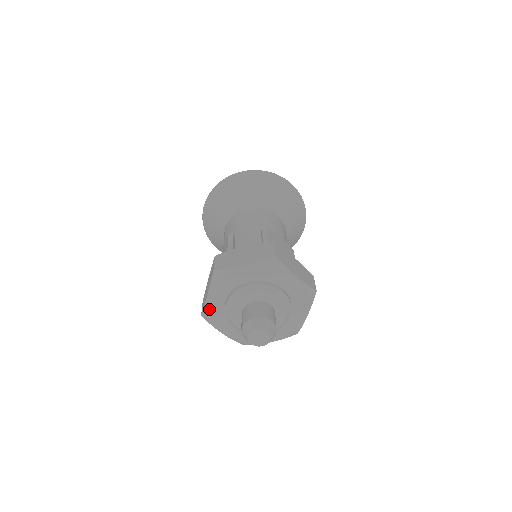
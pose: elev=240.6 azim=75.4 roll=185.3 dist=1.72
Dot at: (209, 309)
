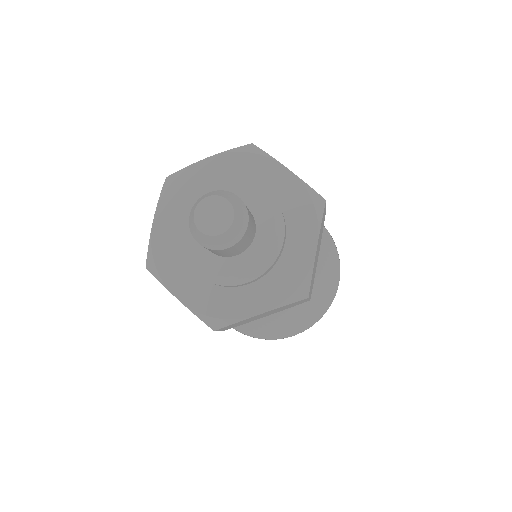
Dot at: (187, 174)
